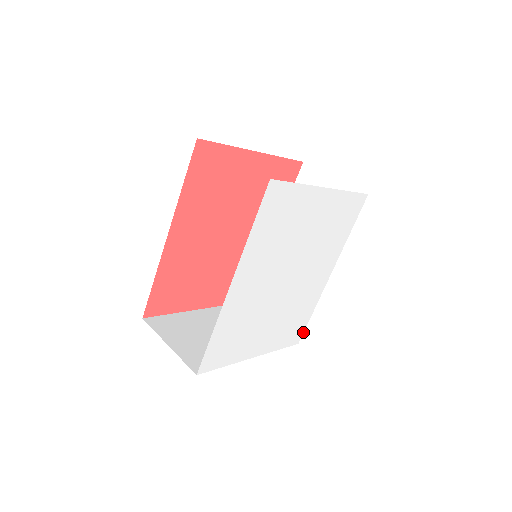
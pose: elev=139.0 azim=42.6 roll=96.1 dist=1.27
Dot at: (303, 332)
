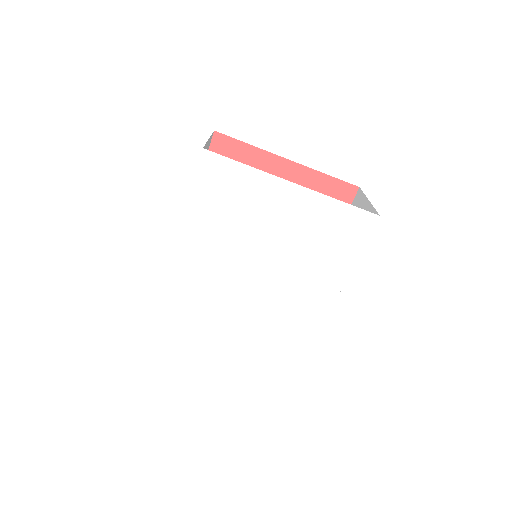
Dot at: (300, 366)
